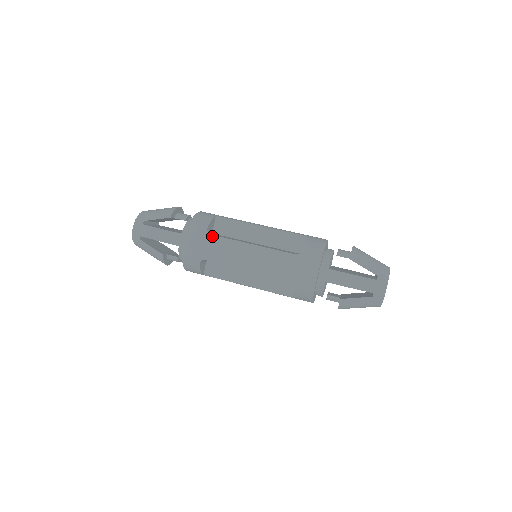
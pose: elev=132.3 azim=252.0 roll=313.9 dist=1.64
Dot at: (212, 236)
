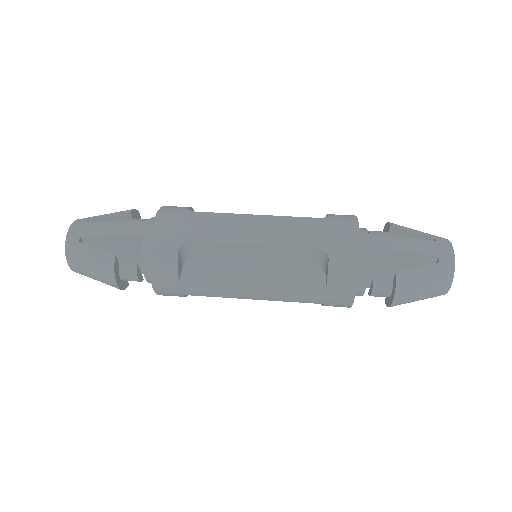
Dot at: (197, 212)
